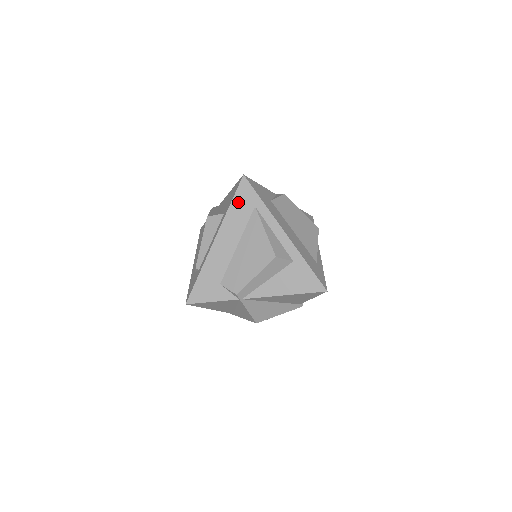
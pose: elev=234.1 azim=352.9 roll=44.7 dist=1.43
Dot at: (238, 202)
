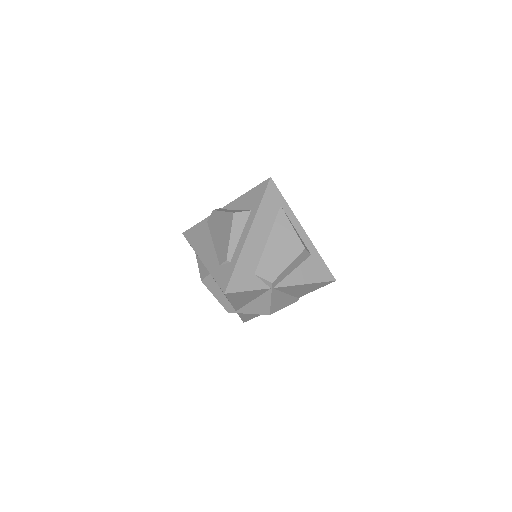
Dot at: (267, 200)
